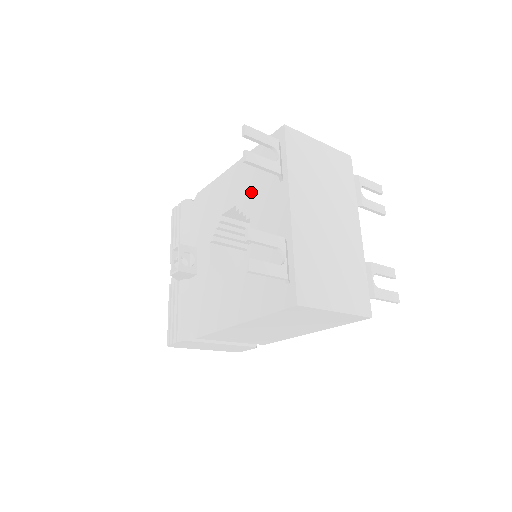
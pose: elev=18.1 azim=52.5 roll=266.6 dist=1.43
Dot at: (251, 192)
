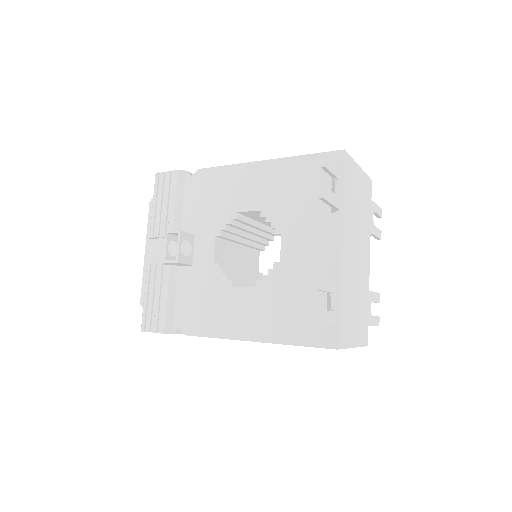
Dot at: (286, 205)
